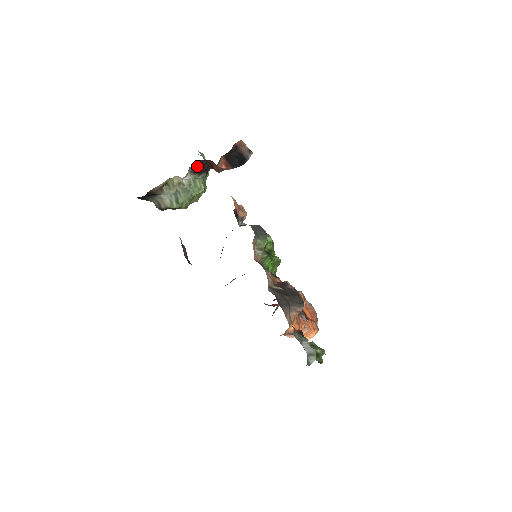
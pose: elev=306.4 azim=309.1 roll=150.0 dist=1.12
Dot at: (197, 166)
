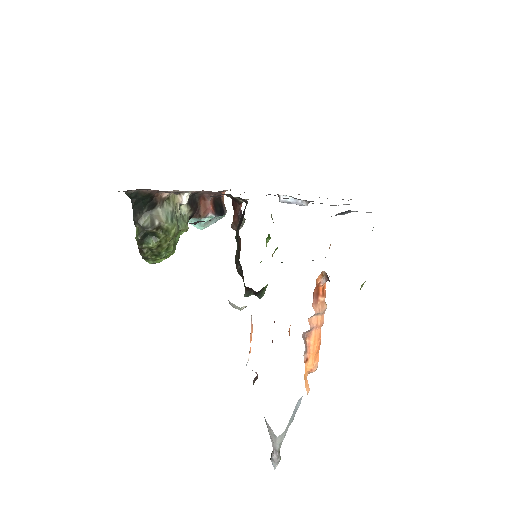
Dot at: (192, 199)
